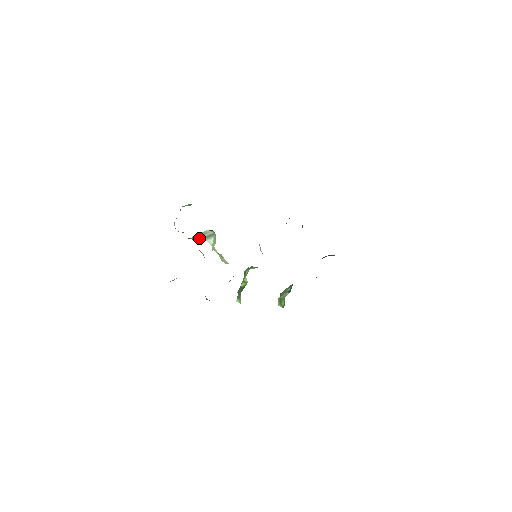
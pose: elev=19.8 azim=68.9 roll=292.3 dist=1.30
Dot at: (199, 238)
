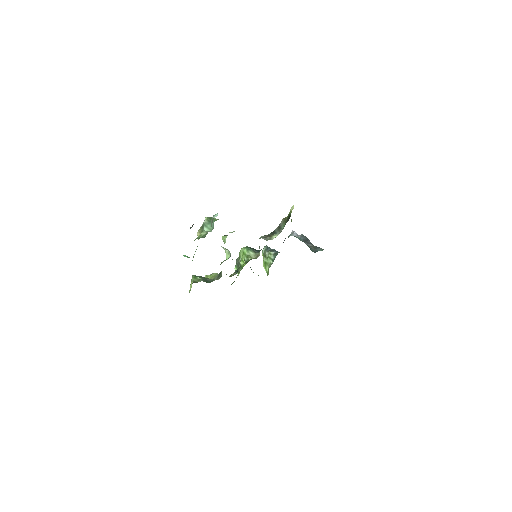
Dot at: occluded
